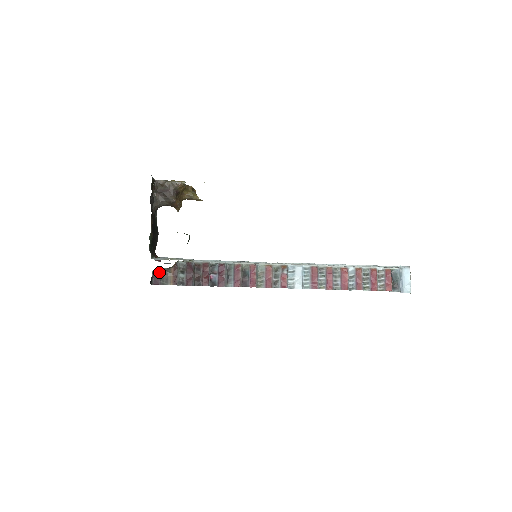
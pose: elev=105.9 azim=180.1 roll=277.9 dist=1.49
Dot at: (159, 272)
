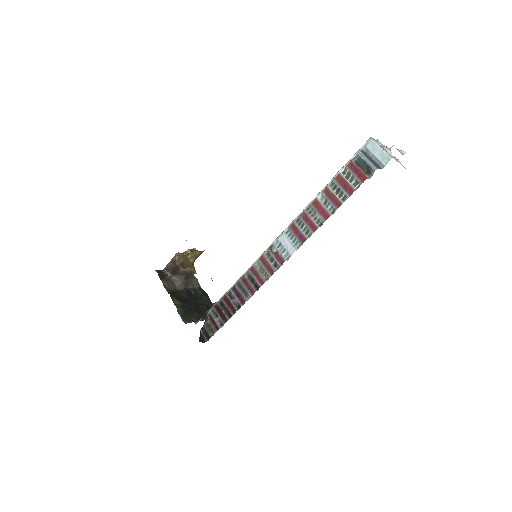
Dot at: (204, 329)
